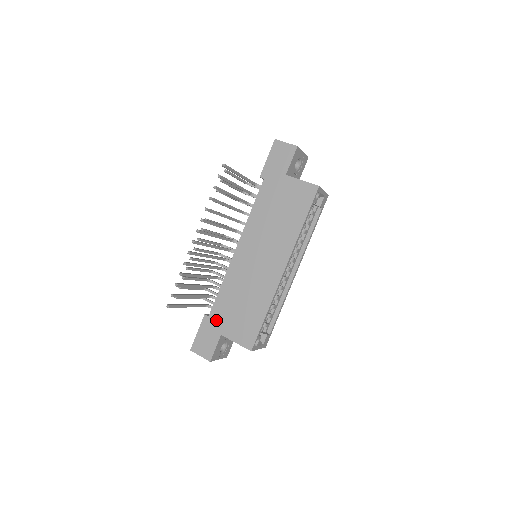
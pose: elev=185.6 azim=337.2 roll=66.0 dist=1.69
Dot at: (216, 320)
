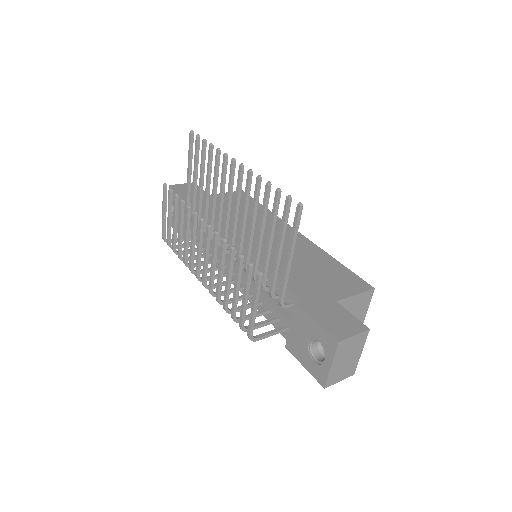
Dot at: (312, 296)
